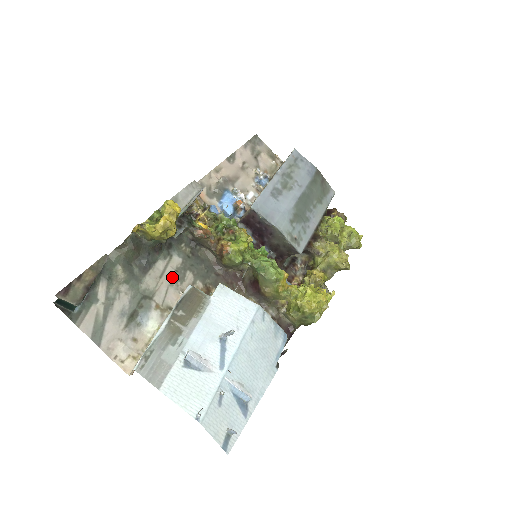
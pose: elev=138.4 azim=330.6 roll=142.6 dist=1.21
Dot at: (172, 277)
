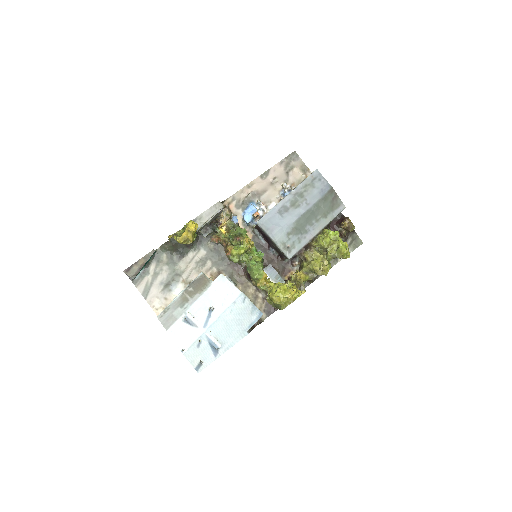
Dot at: (197, 263)
